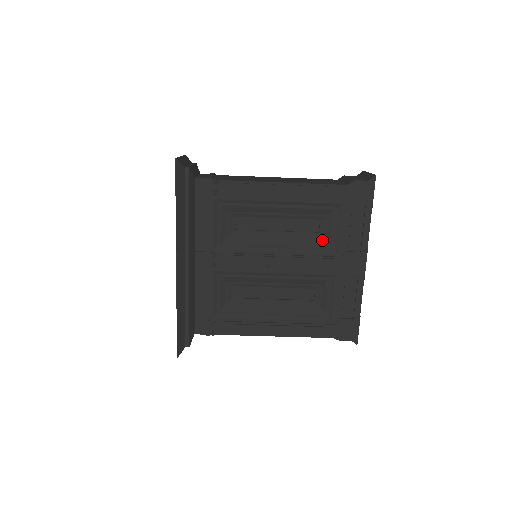
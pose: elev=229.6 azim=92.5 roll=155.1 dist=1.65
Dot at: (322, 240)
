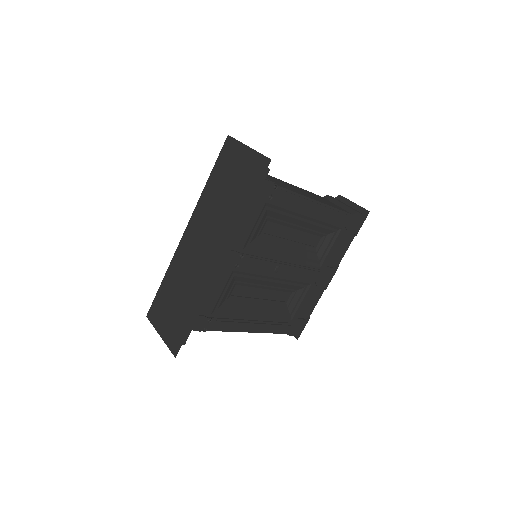
Dot at: (315, 254)
